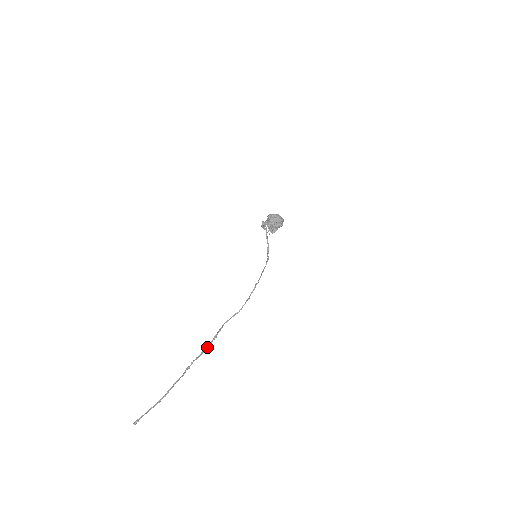
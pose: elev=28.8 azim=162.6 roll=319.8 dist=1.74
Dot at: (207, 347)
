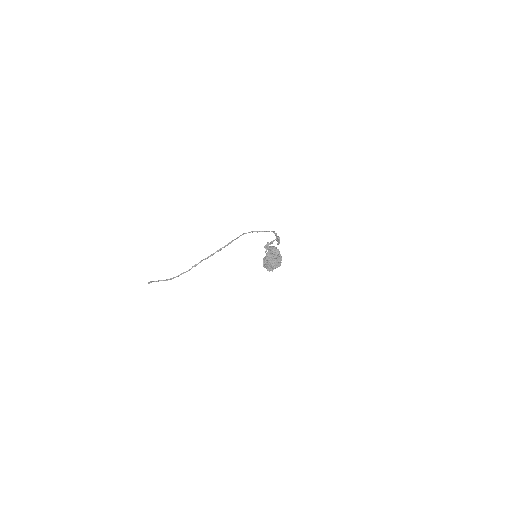
Dot at: occluded
